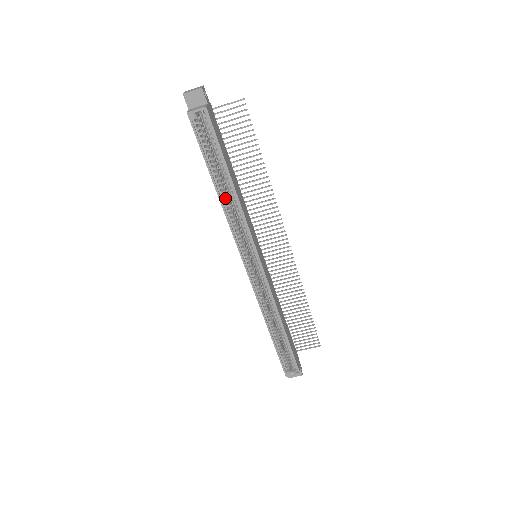
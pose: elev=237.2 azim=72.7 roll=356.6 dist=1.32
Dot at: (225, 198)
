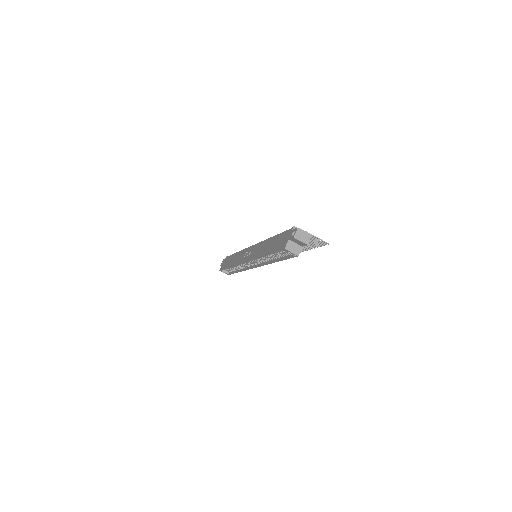
Dot at: occluded
